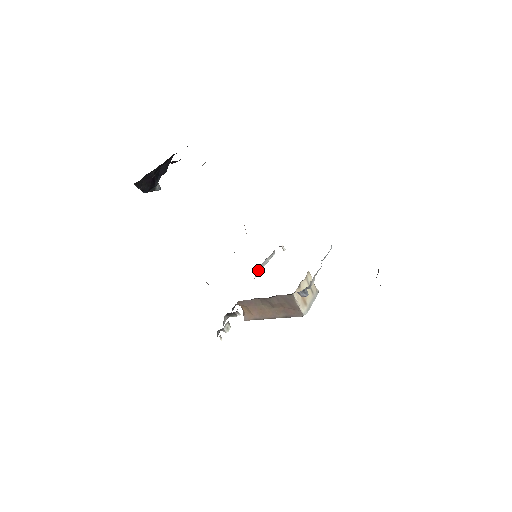
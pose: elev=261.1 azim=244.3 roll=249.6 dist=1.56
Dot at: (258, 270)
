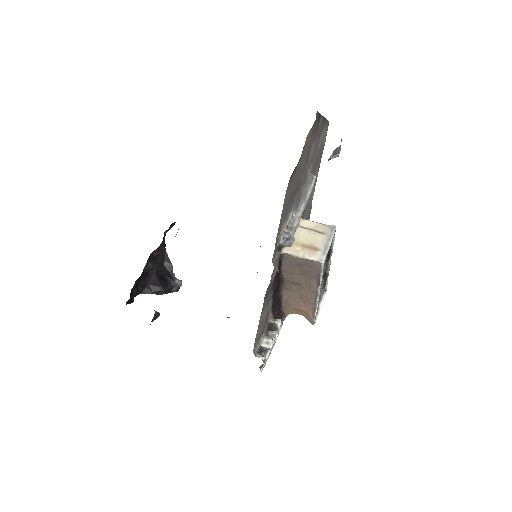
Dot at: occluded
